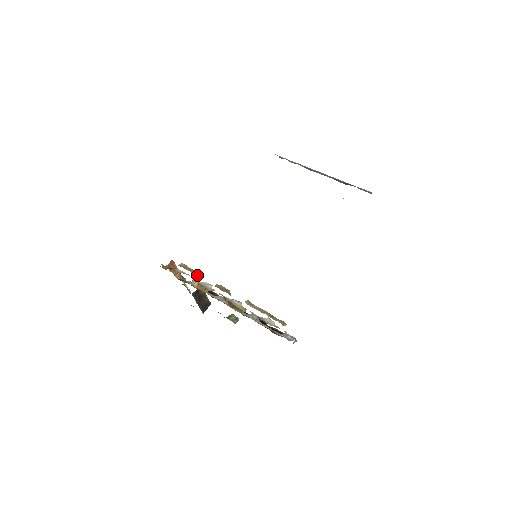
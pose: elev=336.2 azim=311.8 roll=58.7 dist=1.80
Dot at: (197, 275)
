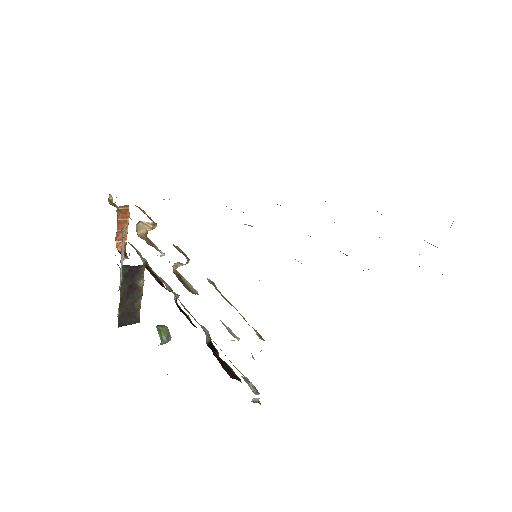
Dot at: occluded
